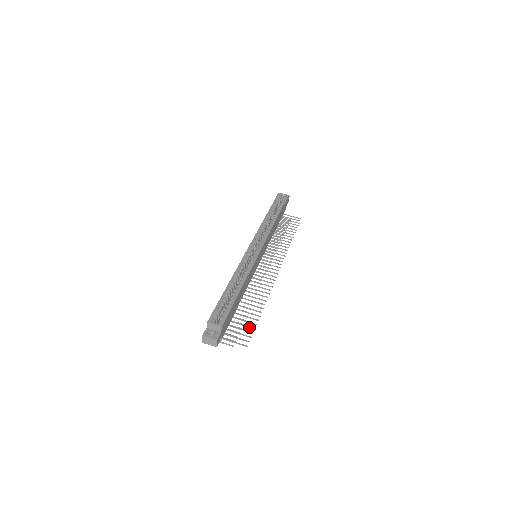
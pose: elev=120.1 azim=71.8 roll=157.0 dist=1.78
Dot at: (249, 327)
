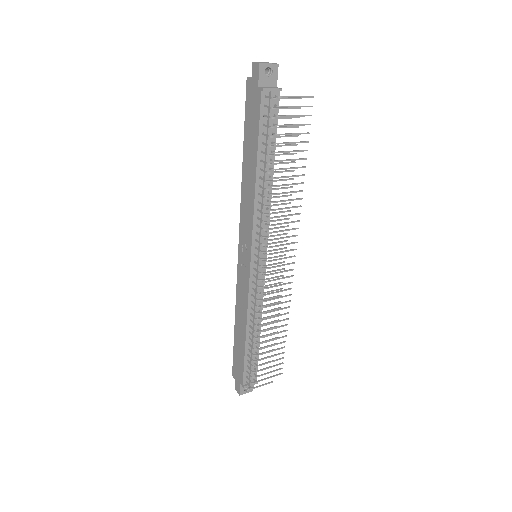
Dot at: (302, 133)
